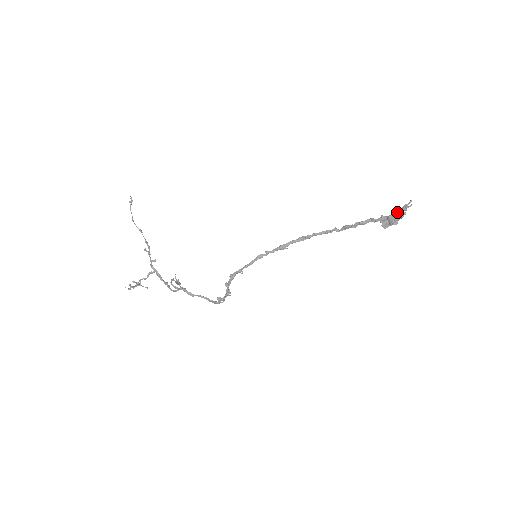
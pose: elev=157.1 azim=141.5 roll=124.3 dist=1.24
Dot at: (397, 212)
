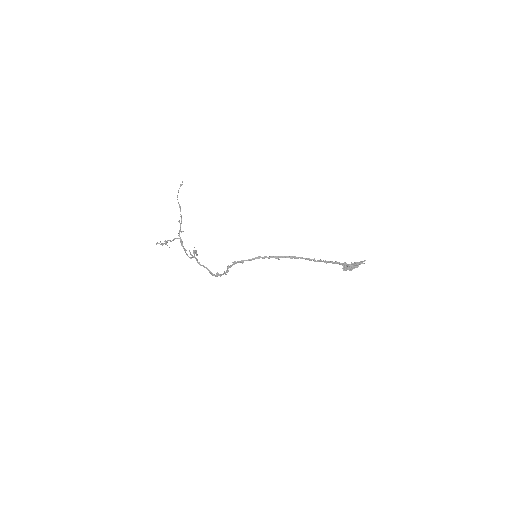
Dot at: (355, 264)
